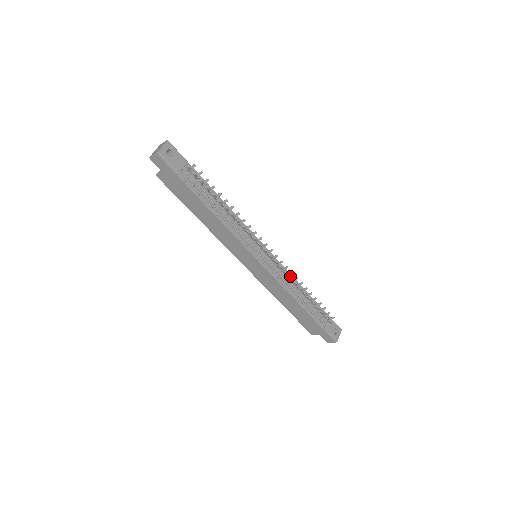
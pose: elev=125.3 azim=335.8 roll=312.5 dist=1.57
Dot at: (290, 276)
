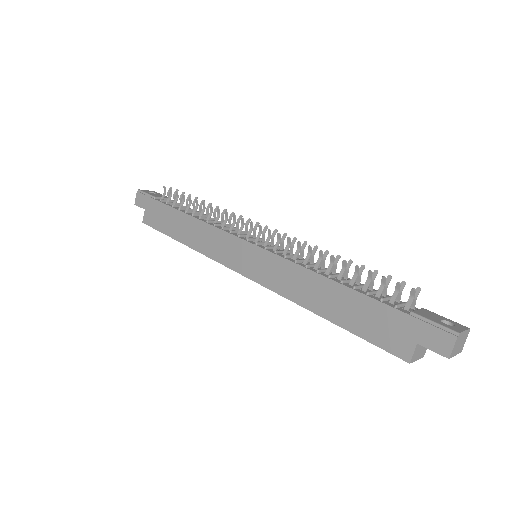
Dot at: occluded
